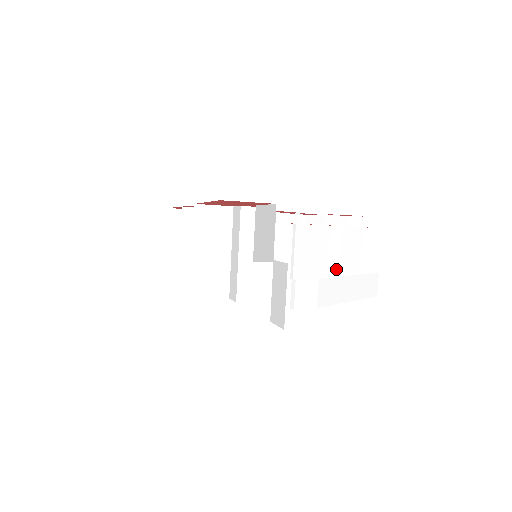
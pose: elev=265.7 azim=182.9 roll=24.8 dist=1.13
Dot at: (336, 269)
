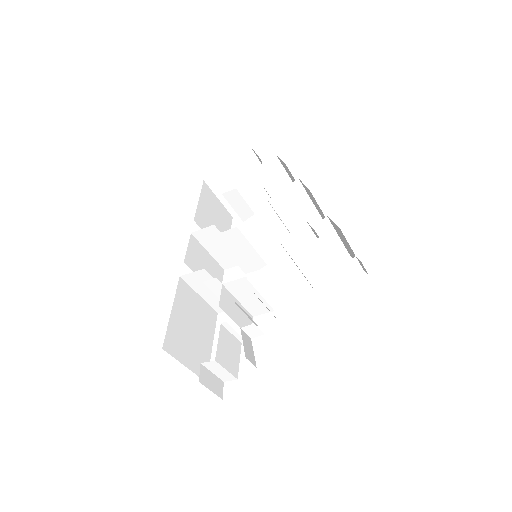
Dot at: occluded
